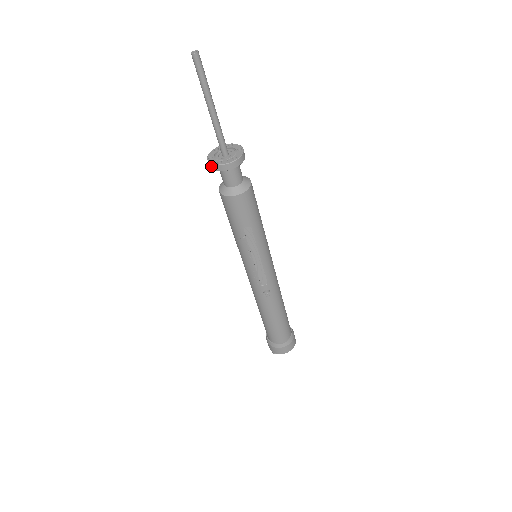
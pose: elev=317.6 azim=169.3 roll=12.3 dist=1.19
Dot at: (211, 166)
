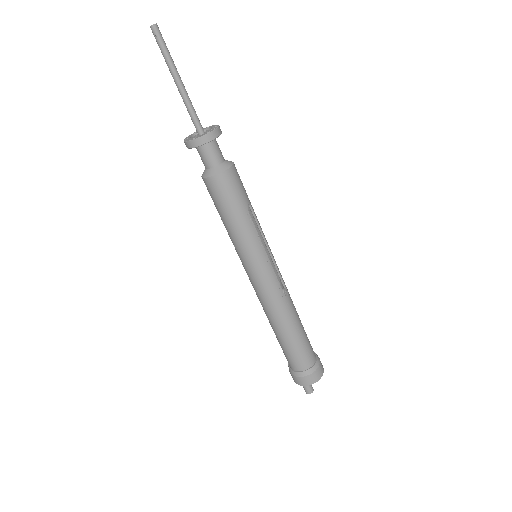
Dot at: (202, 141)
